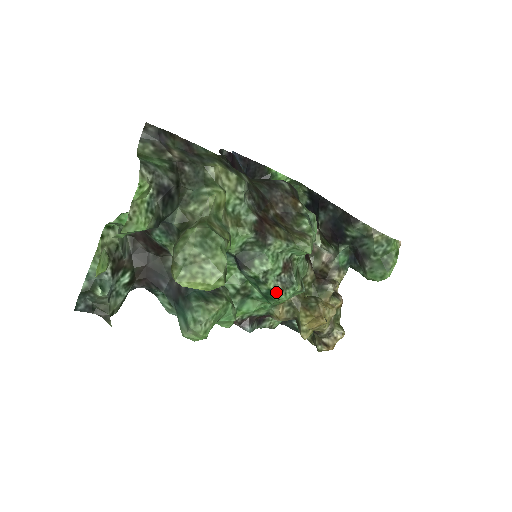
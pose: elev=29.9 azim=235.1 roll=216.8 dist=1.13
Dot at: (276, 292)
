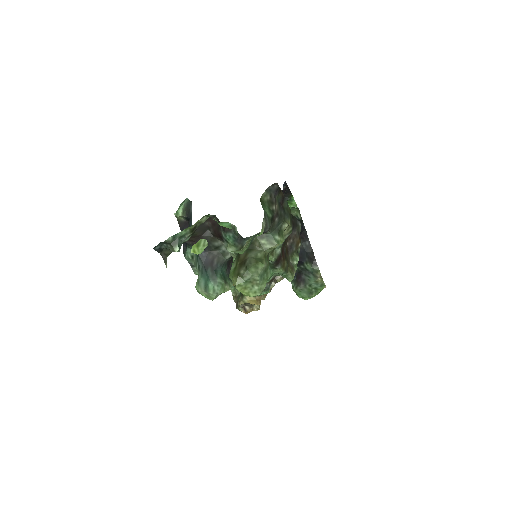
Dot at: occluded
